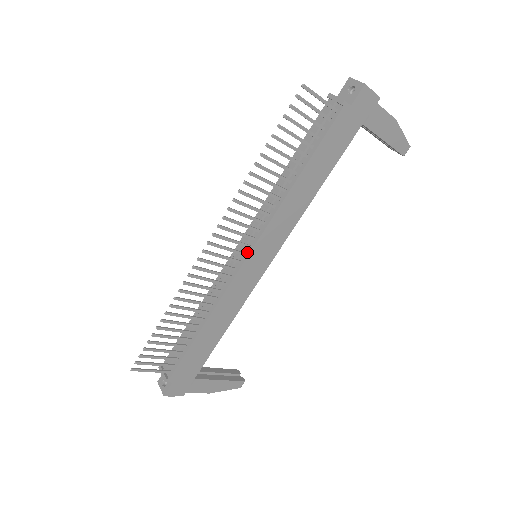
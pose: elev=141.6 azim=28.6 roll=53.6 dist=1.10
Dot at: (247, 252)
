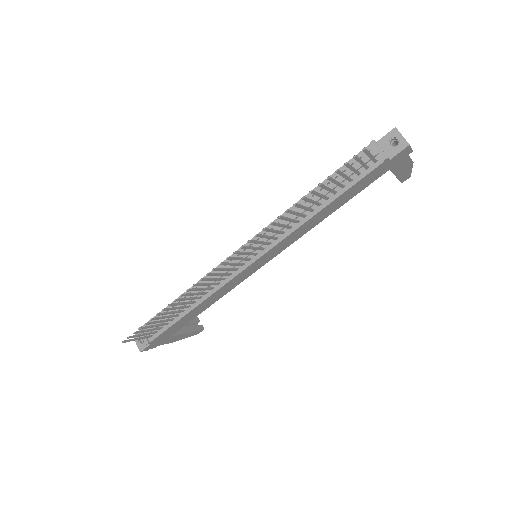
Dot at: (253, 258)
